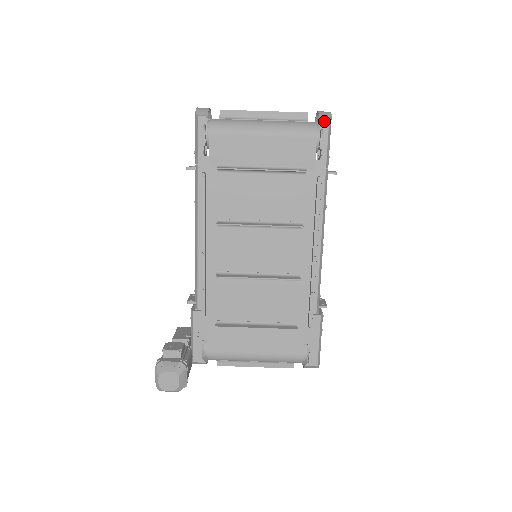
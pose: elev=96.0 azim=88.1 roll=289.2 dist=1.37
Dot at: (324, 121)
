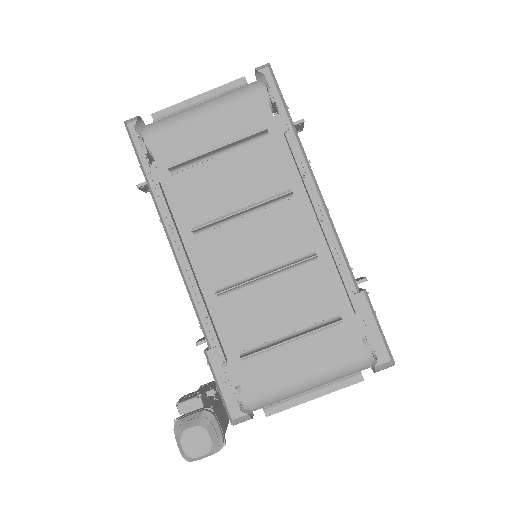
Dot at: (263, 70)
